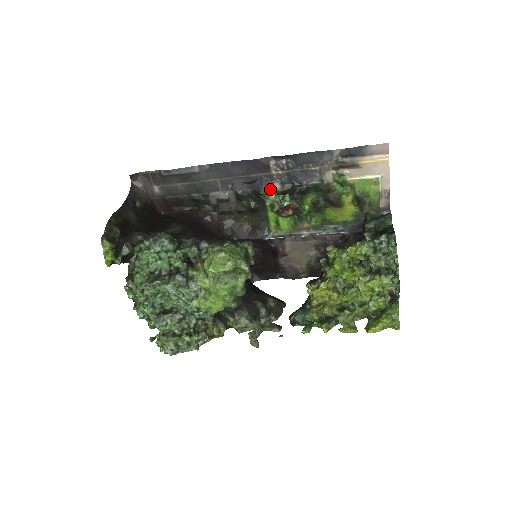
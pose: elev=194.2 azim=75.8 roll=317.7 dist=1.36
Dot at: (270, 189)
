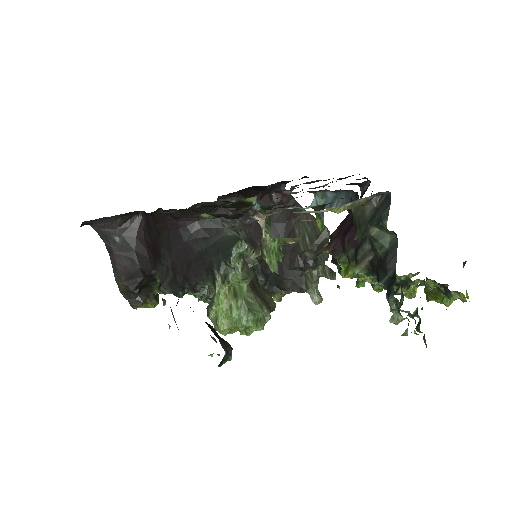
Dot at: (202, 218)
